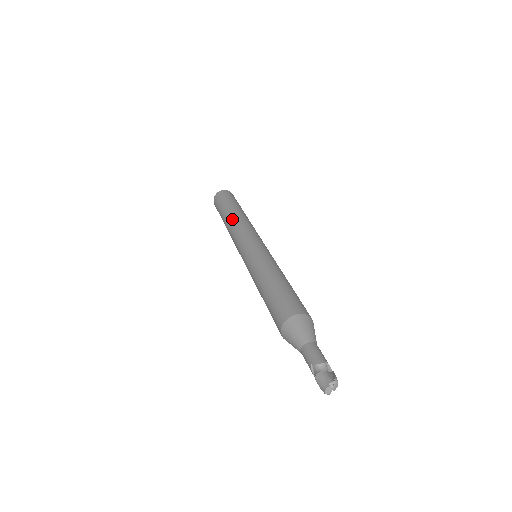
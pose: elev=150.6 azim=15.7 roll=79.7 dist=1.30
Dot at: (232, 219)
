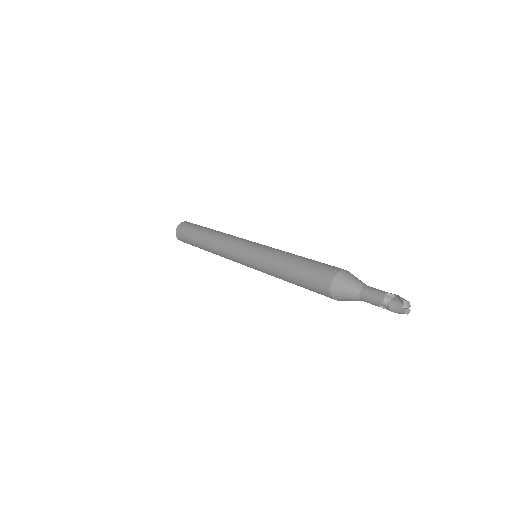
Dot at: (210, 247)
